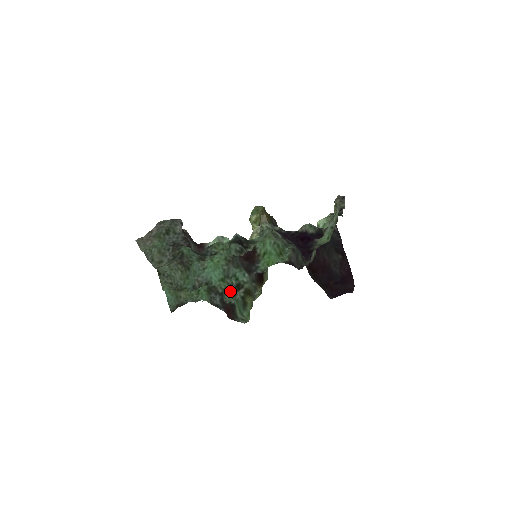
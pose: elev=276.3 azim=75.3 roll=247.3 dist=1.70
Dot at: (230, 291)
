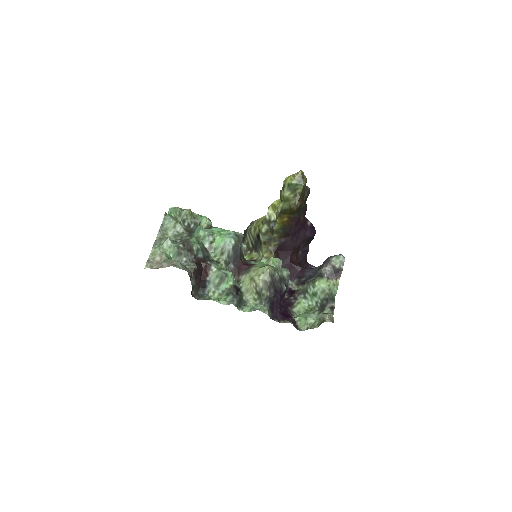
Dot at: occluded
